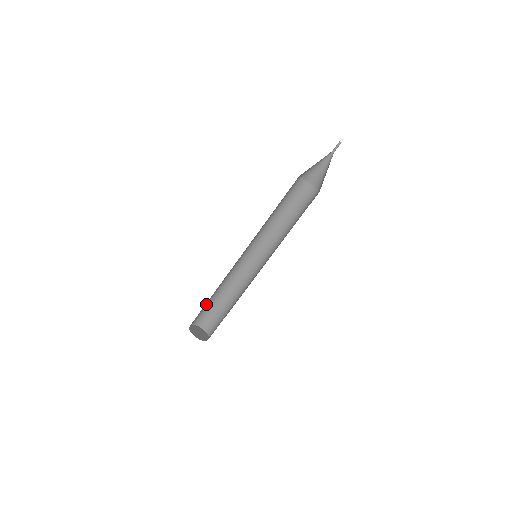
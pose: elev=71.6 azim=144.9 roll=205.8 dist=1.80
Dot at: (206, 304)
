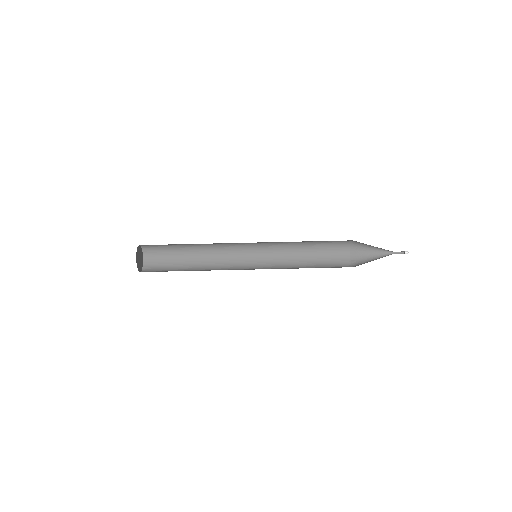
Dot at: (175, 260)
